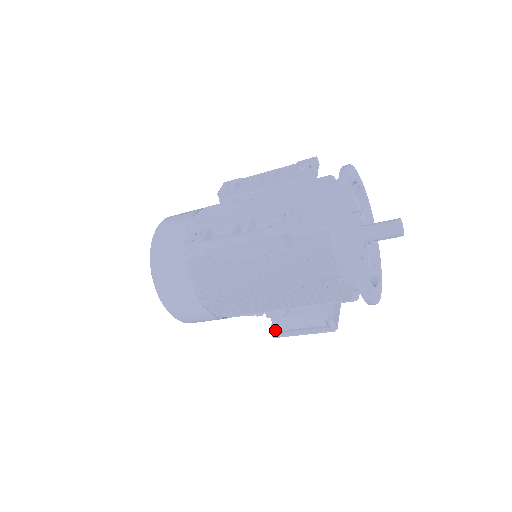
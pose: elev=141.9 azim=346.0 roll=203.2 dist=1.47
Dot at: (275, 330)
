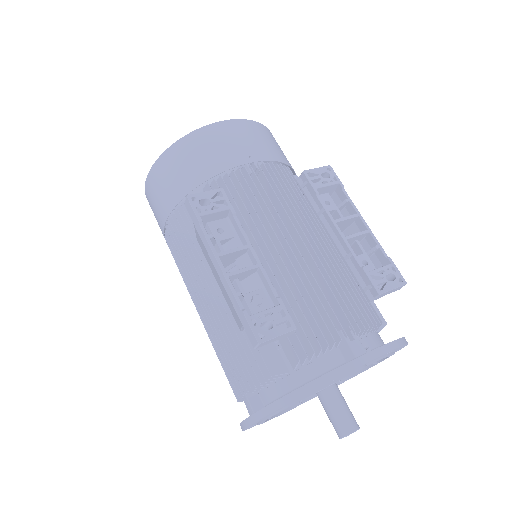
Dot at: occluded
